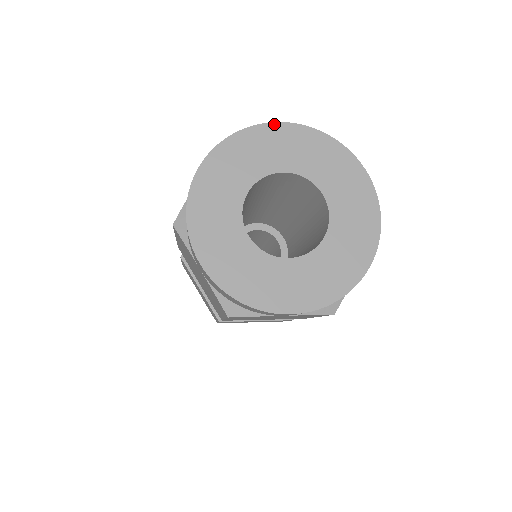
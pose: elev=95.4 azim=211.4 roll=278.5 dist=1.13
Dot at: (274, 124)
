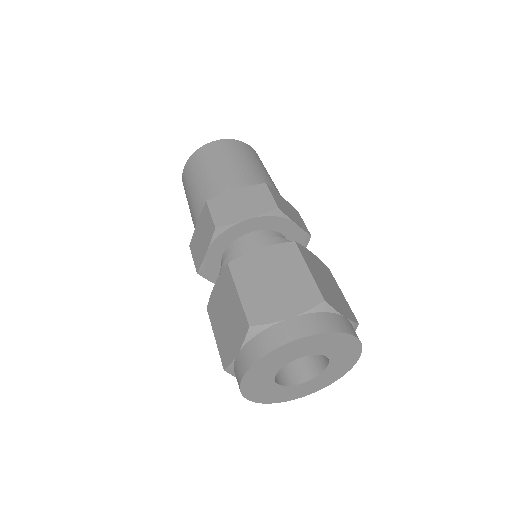
Dot at: (351, 336)
